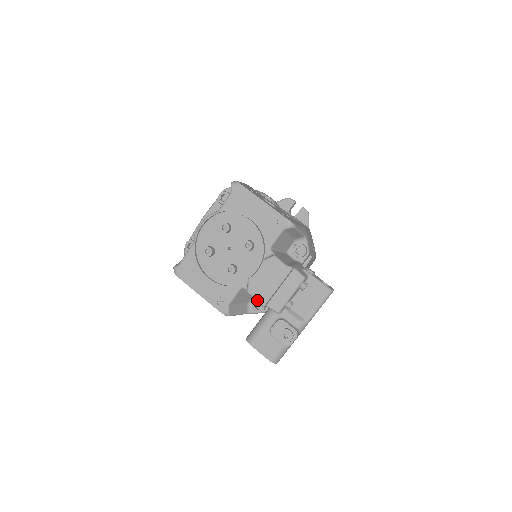
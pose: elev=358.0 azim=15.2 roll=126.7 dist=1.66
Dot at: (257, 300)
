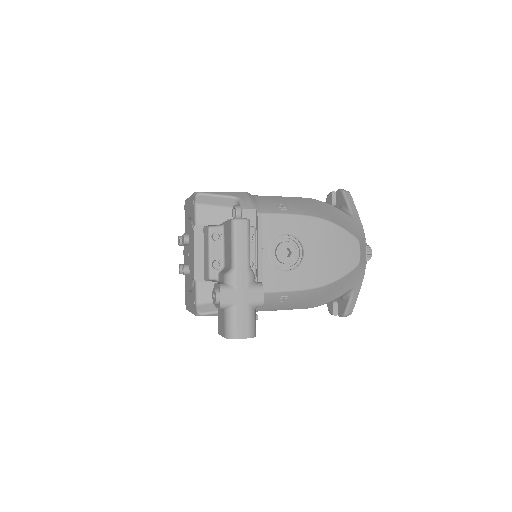
Dot at: occluded
